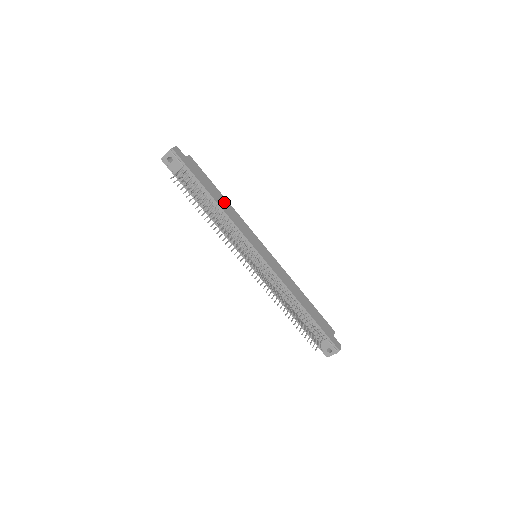
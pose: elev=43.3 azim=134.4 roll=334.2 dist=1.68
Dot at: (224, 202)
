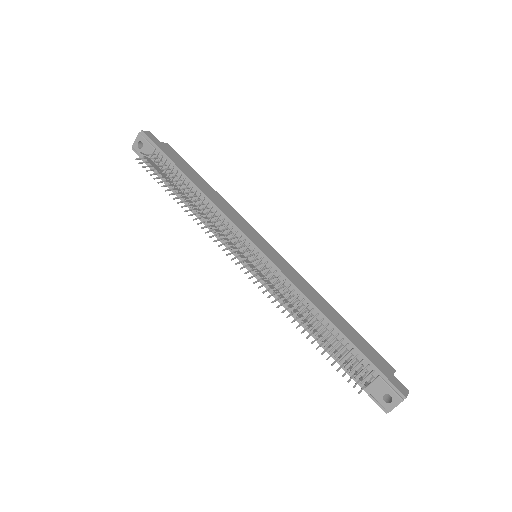
Dot at: (209, 189)
